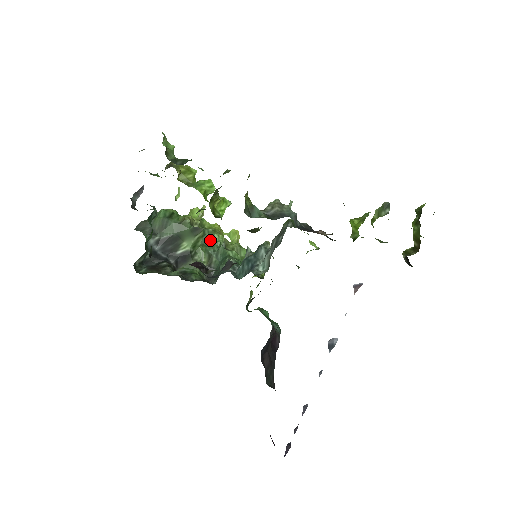
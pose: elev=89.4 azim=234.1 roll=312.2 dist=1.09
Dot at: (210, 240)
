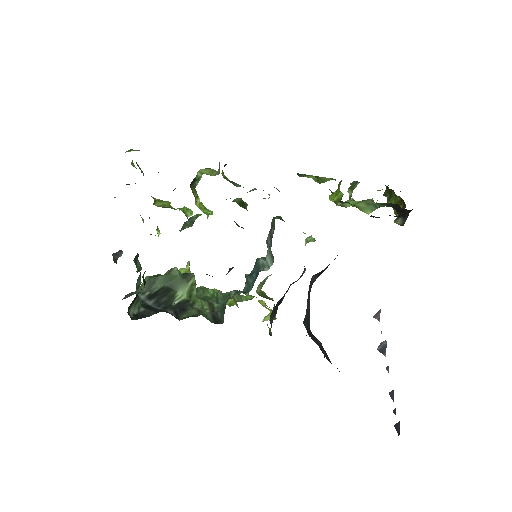
Dot at: (205, 294)
